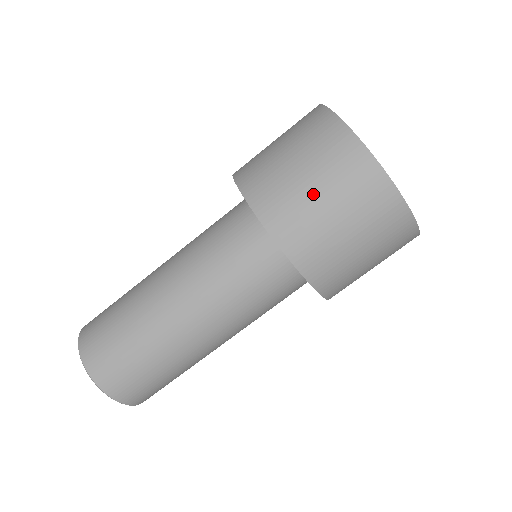
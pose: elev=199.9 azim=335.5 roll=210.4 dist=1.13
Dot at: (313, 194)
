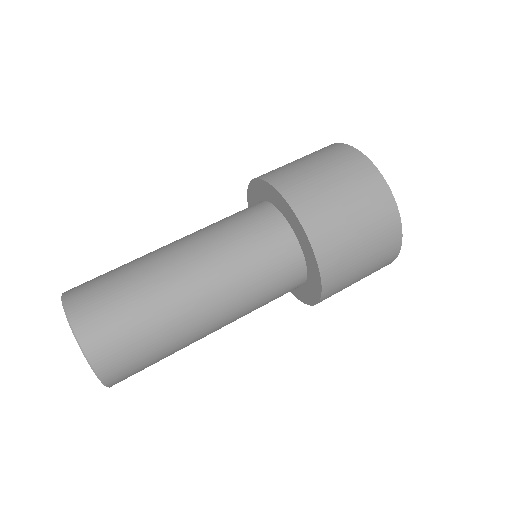
Dot at: (360, 265)
